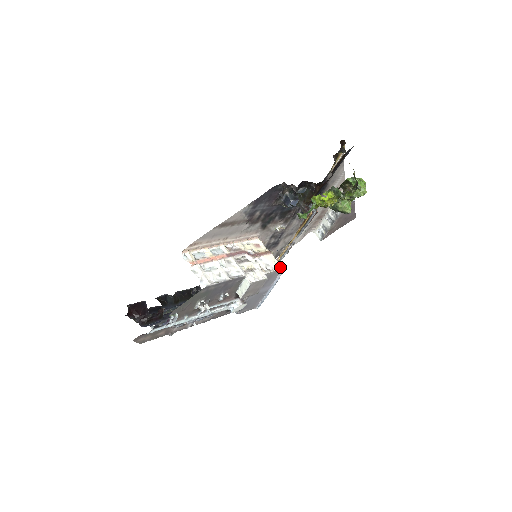
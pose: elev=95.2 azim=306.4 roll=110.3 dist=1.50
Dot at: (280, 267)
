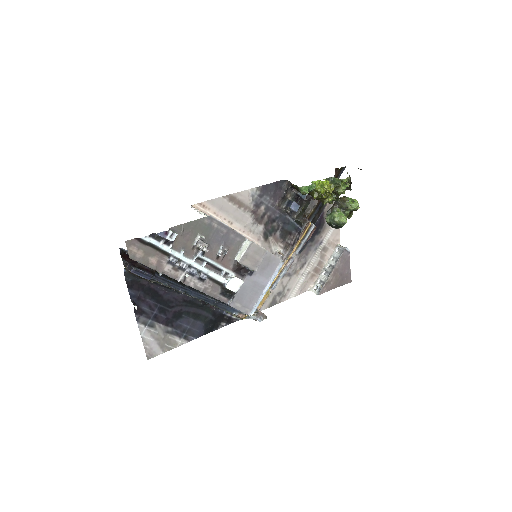
Dot at: (279, 258)
